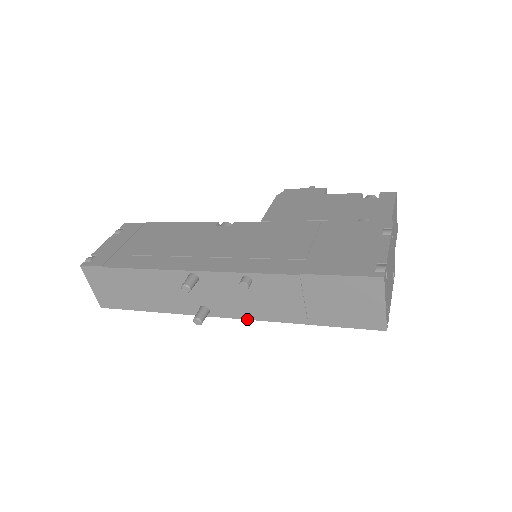
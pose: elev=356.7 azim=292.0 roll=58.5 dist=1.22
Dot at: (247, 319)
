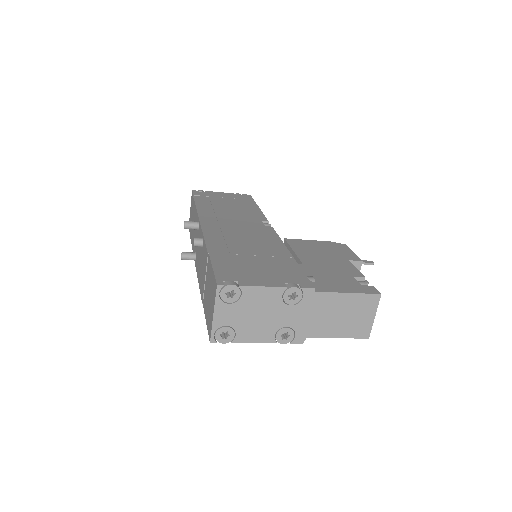
Dot at: occluded
